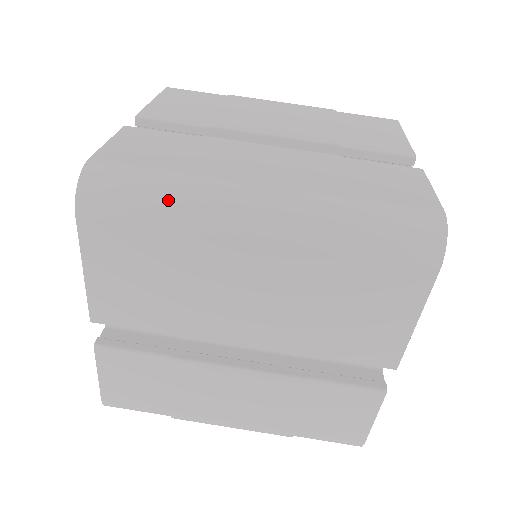
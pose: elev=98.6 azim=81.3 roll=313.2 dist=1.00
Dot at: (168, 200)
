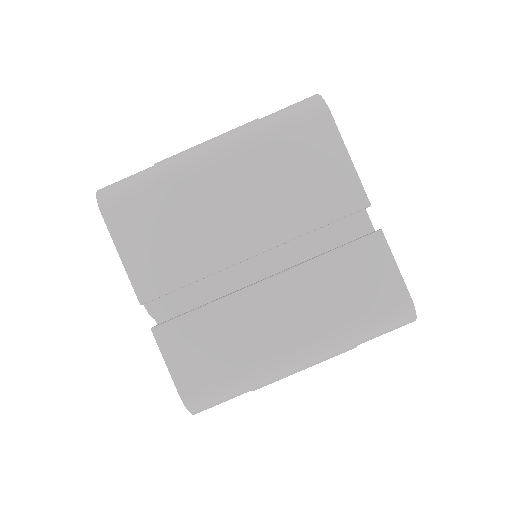
Dot at: (246, 389)
